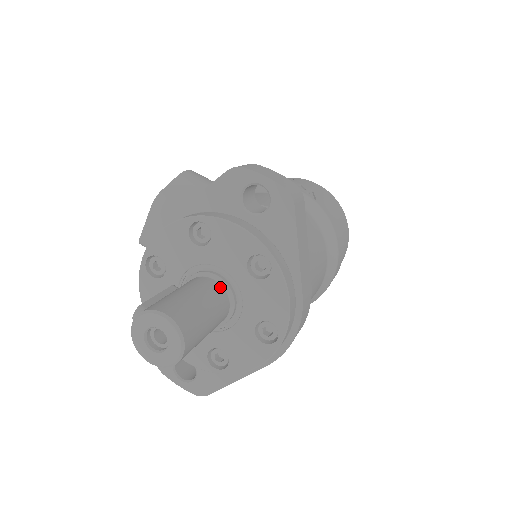
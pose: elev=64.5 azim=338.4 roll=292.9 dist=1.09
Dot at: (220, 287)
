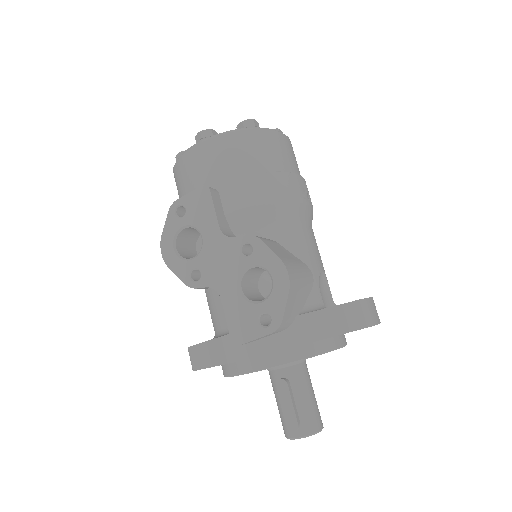
Dot at: (306, 364)
